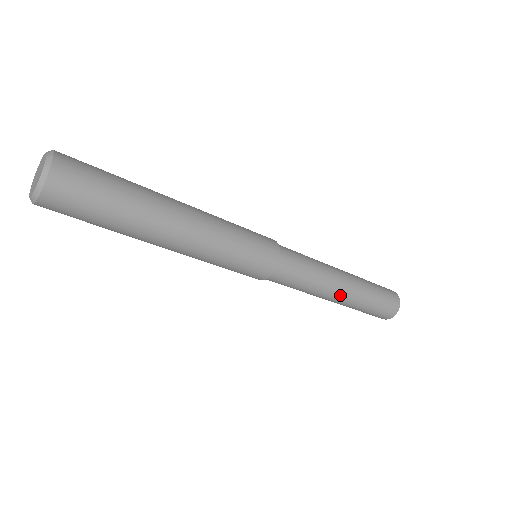
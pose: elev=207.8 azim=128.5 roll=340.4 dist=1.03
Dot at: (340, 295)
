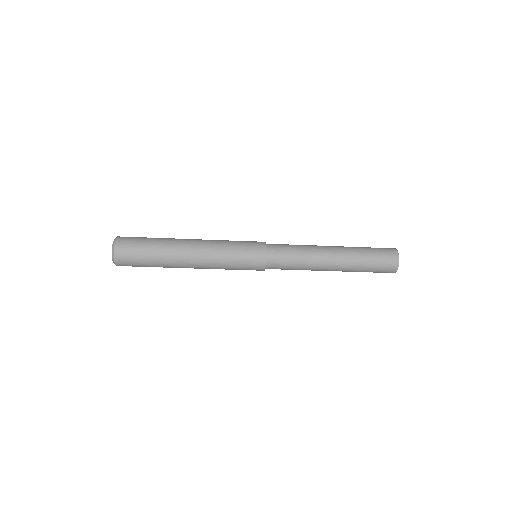
Dot at: (332, 262)
